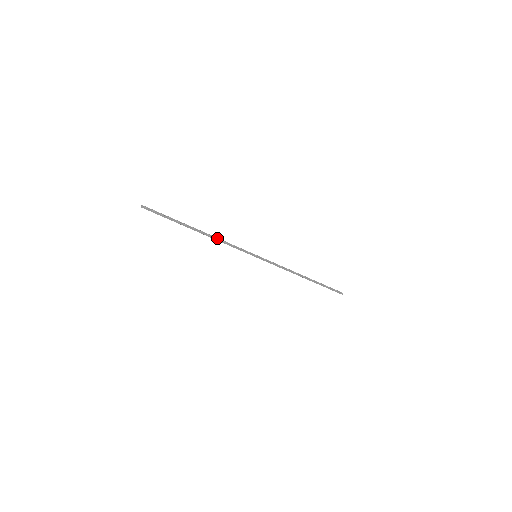
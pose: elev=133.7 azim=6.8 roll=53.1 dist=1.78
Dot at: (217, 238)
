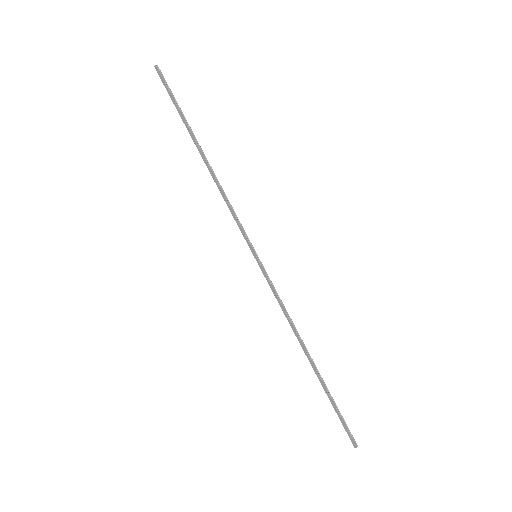
Dot at: occluded
